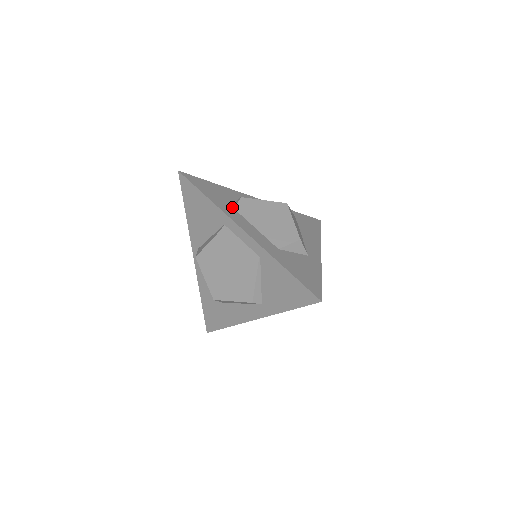
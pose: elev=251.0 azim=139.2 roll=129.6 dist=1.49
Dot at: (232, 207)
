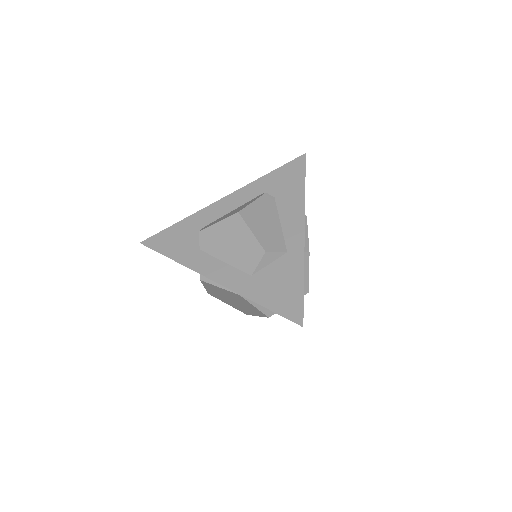
Dot at: (197, 249)
